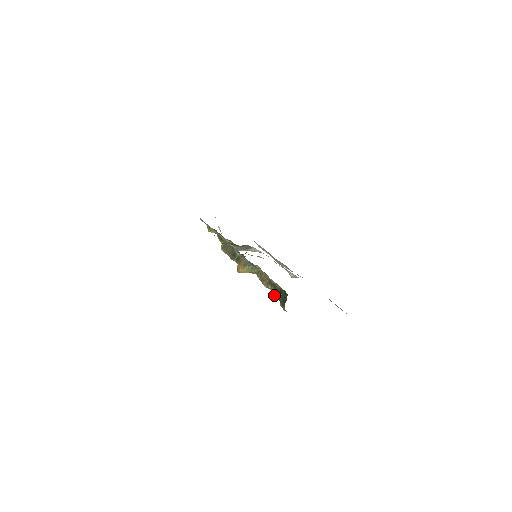
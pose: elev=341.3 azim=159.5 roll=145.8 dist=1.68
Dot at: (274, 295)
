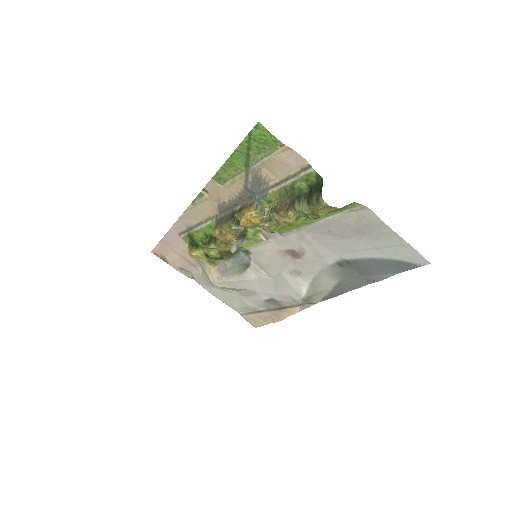
Dot at: (300, 210)
